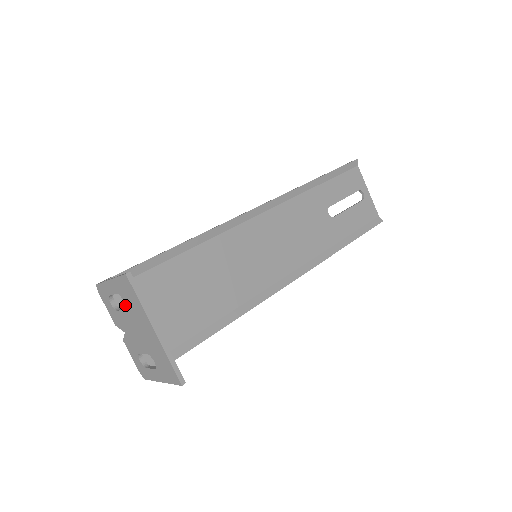
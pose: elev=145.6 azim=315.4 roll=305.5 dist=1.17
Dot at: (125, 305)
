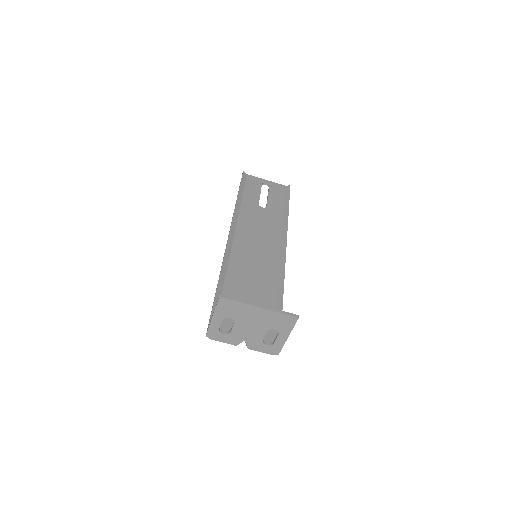
Dot at: occluded
